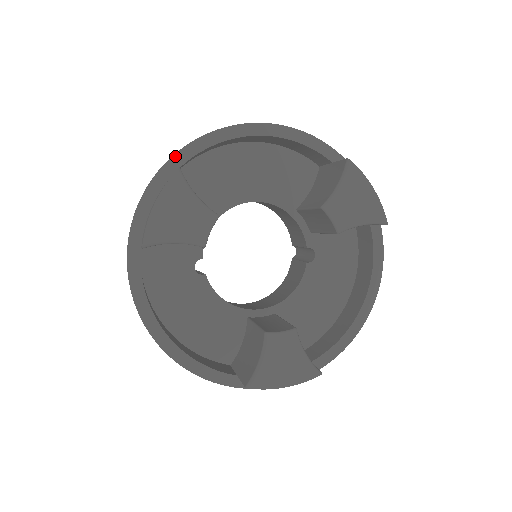
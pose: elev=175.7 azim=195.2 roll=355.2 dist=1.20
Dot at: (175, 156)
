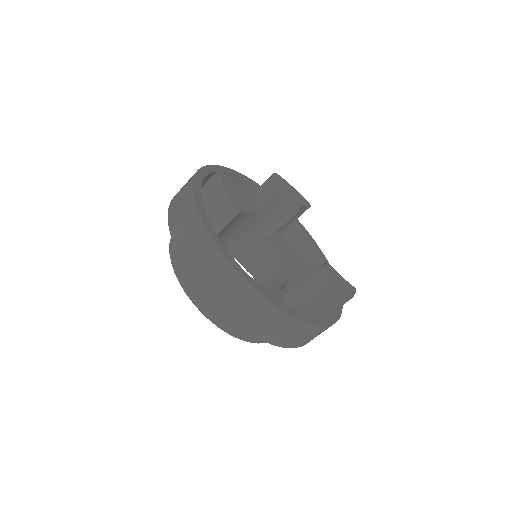
Dot at: (194, 179)
